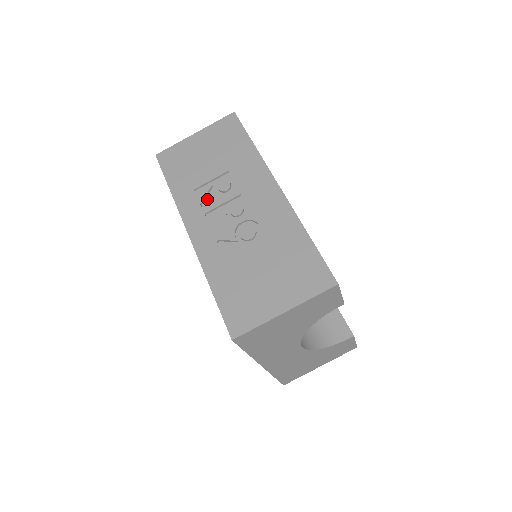
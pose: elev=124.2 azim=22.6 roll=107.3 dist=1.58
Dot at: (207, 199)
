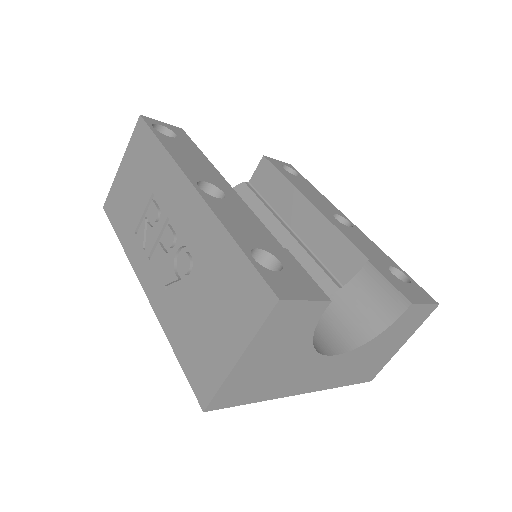
Dot at: (146, 238)
